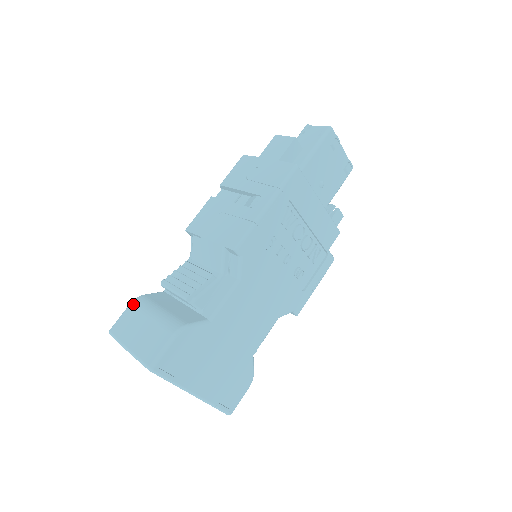
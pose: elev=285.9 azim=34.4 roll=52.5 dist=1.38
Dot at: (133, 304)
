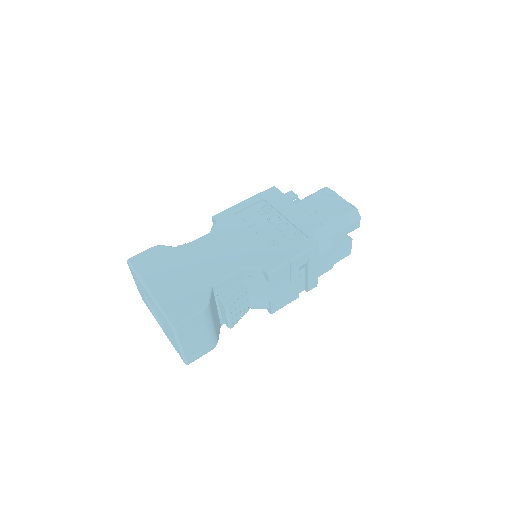
Dot at: occluded
